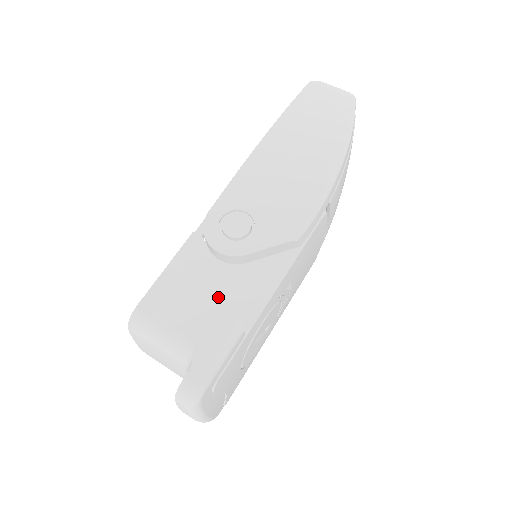
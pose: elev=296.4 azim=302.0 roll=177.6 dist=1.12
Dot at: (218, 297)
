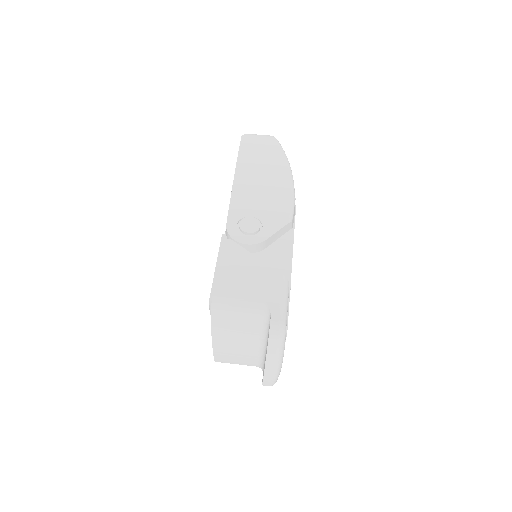
Dot at: (263, 269)
